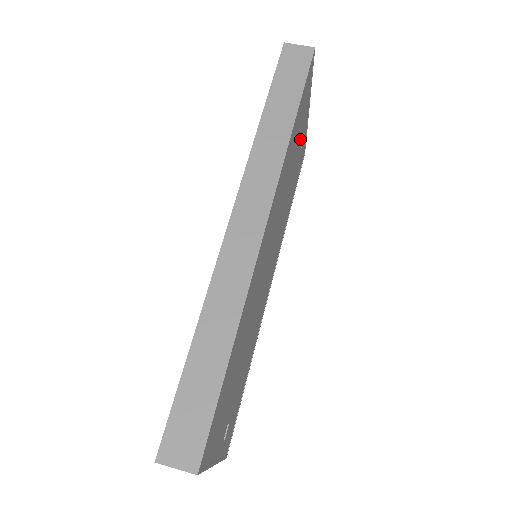
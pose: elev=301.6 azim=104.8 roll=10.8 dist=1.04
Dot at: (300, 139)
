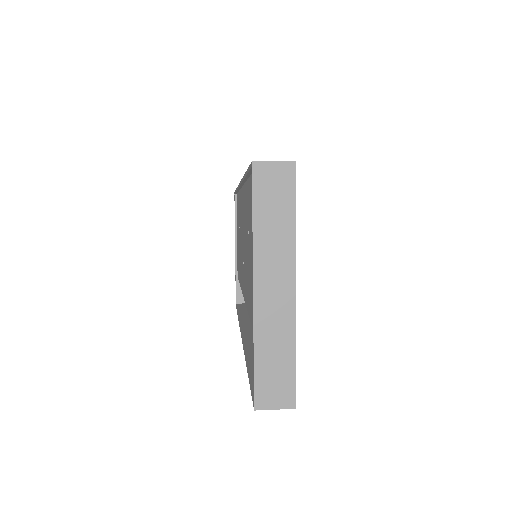
Dot at: occluded
